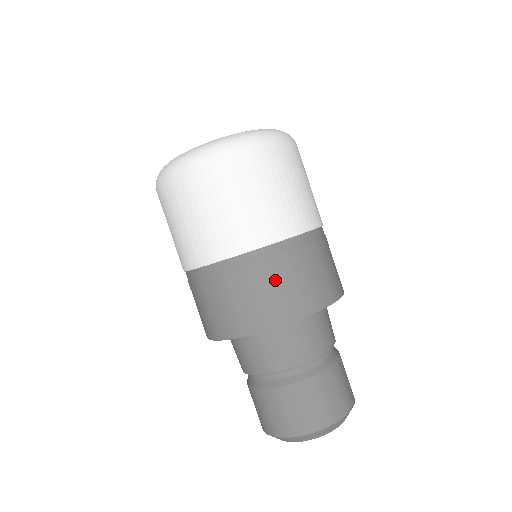
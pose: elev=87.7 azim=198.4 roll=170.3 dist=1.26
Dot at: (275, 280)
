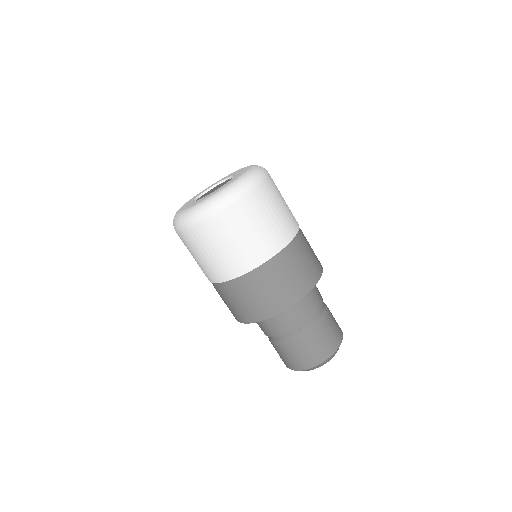
Dot at: (247, 297)
